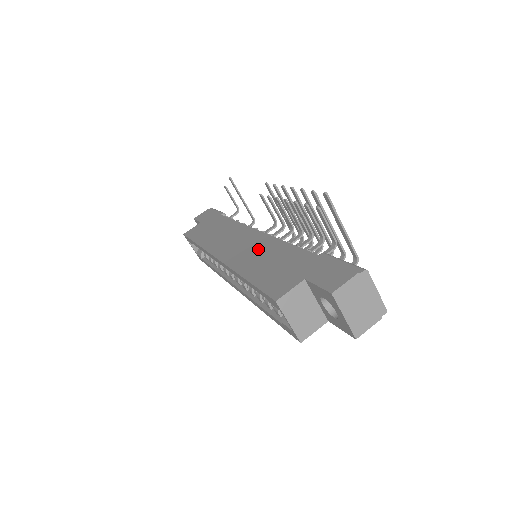
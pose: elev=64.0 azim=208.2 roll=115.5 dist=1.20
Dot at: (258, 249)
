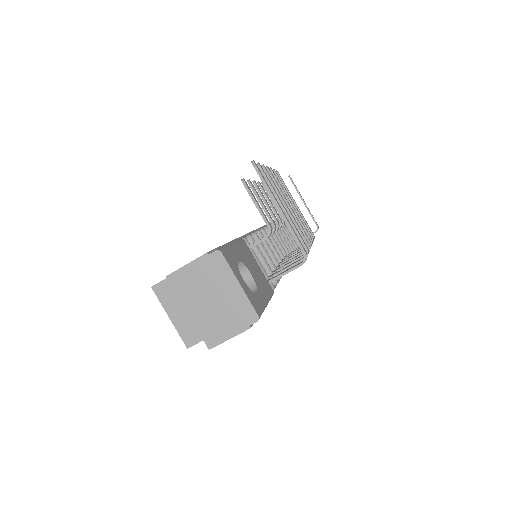
Dot at: occluded
